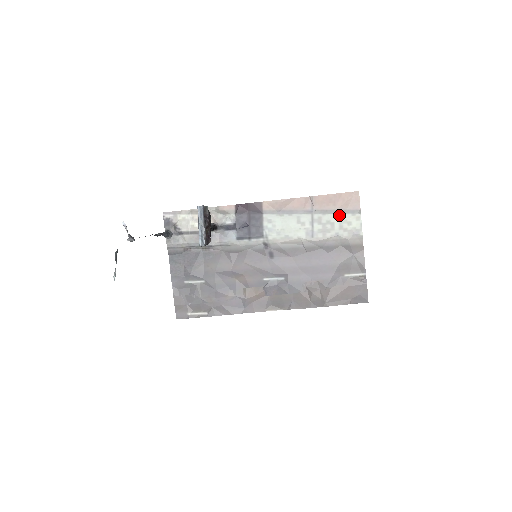
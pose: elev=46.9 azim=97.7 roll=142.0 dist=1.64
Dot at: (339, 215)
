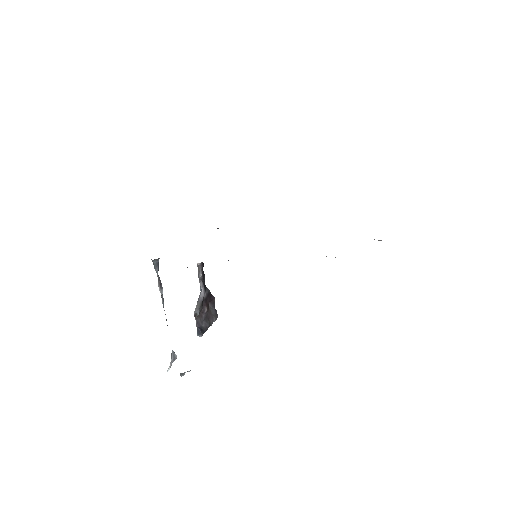
Dot at: occluded
